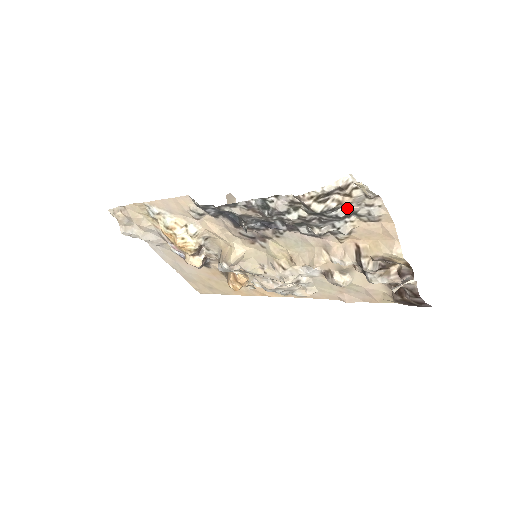
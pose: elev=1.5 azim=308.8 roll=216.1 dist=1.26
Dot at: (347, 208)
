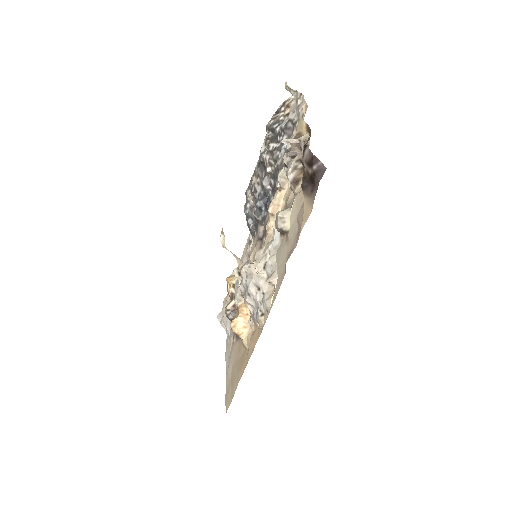
Dot at: (287, 119)
